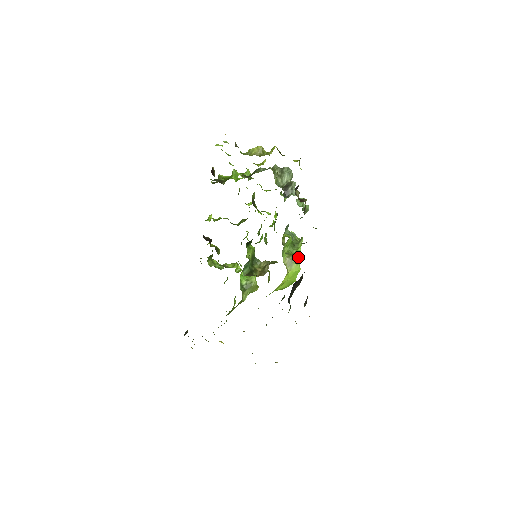
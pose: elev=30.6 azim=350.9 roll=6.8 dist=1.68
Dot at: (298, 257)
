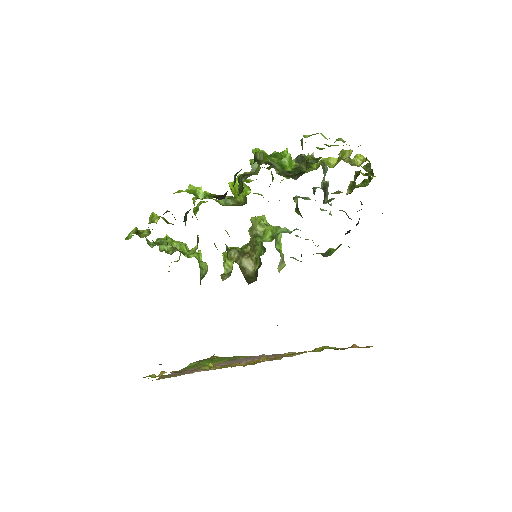
Dot at: occluded
